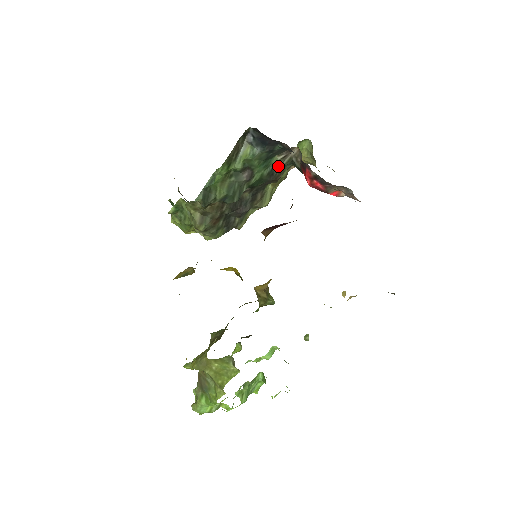
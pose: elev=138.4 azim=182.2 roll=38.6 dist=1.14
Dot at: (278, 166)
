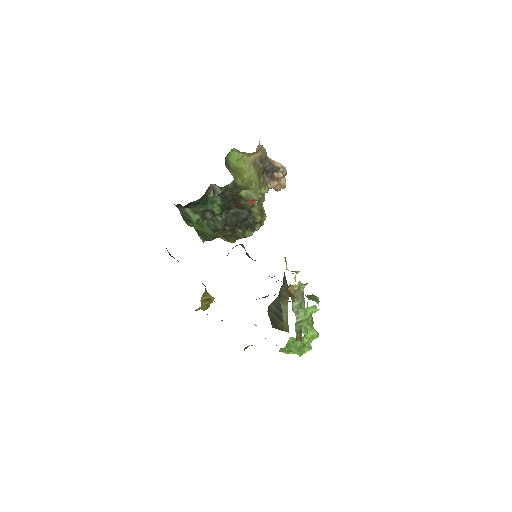
Dot at: (222, 193)
